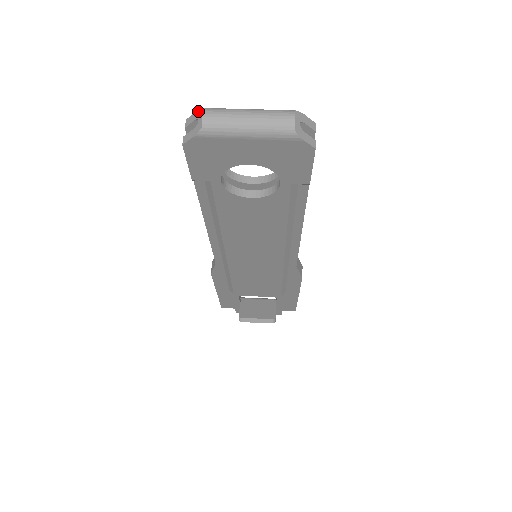
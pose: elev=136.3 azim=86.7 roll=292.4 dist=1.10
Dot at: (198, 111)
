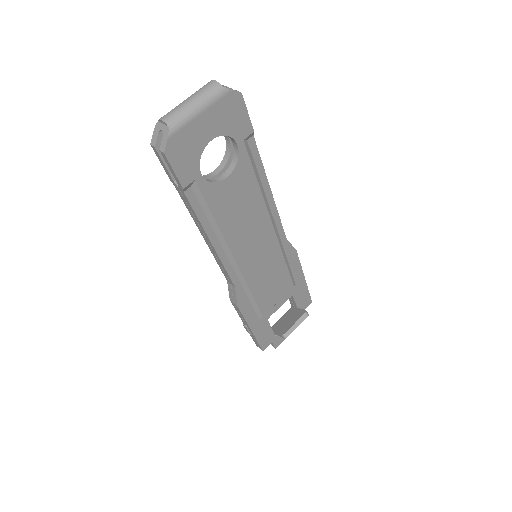
Dot at: (155, 128)
